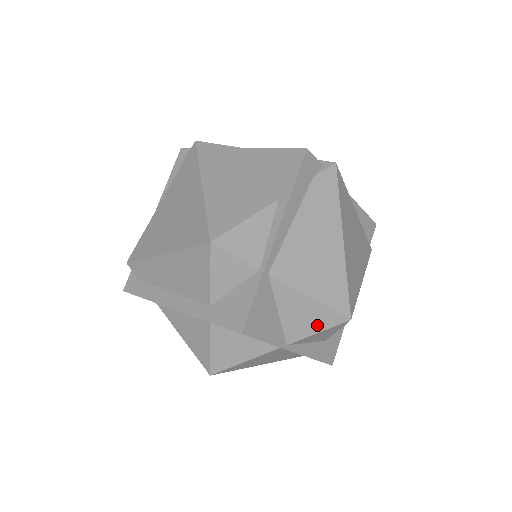
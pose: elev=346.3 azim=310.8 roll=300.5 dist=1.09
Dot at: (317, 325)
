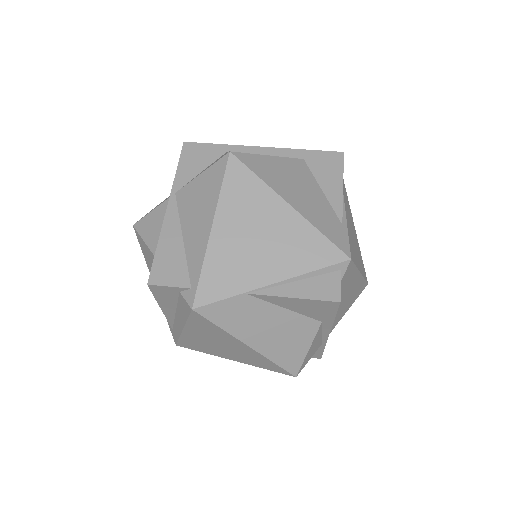
Dot at: occluded
